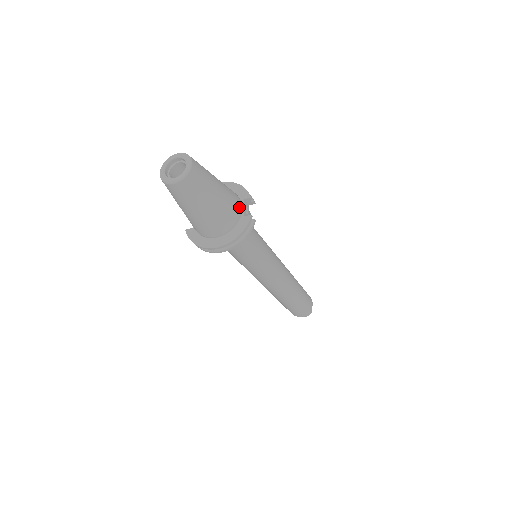
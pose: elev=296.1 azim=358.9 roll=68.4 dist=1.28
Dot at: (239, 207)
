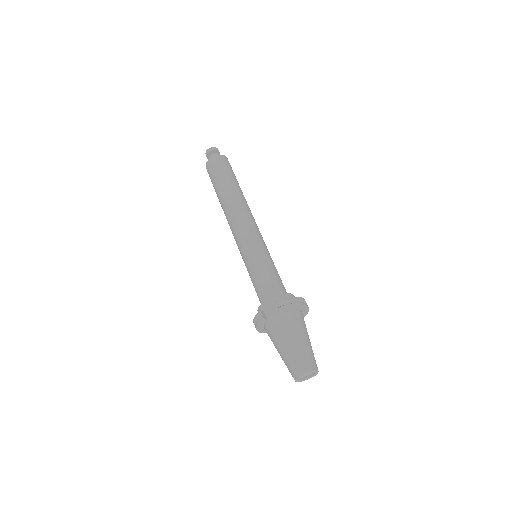
Dot at: occluded
